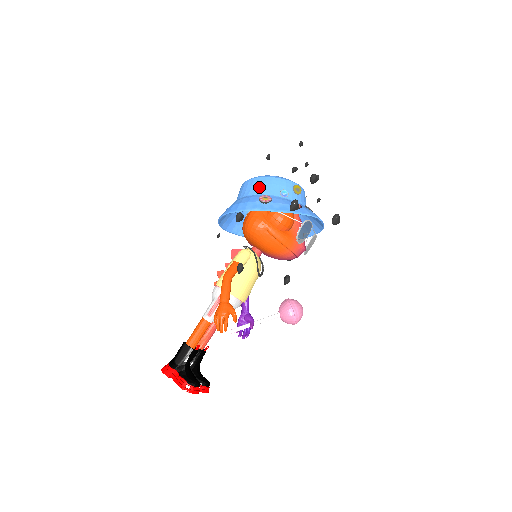
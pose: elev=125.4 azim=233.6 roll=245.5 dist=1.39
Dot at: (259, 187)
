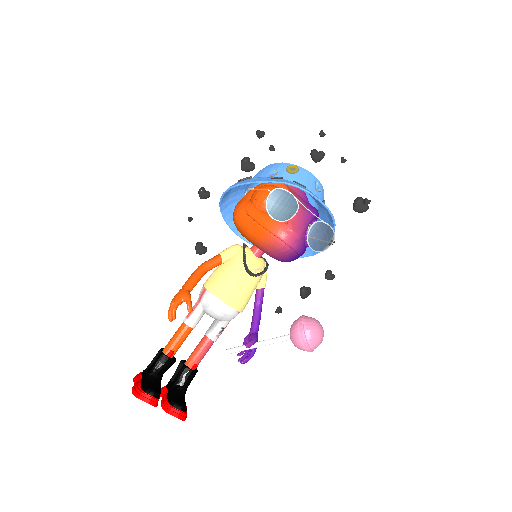
Dot at: (254, 176)
